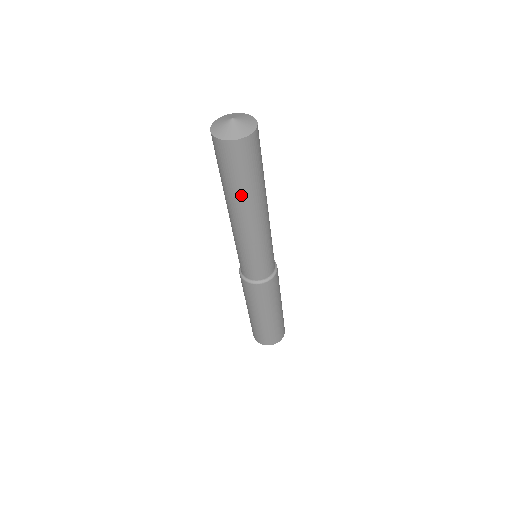
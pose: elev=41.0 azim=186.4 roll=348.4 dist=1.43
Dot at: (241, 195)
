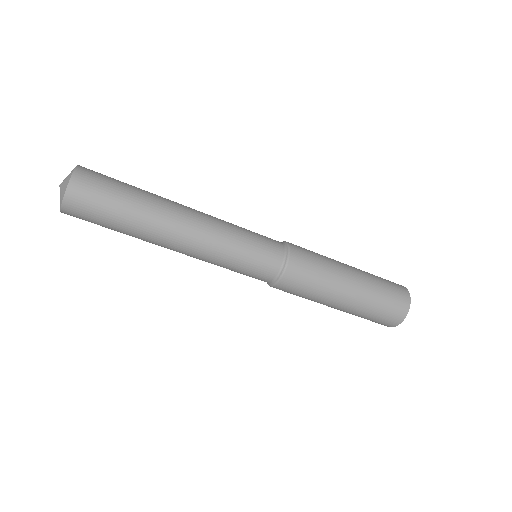
Dot at: (140, 221)
